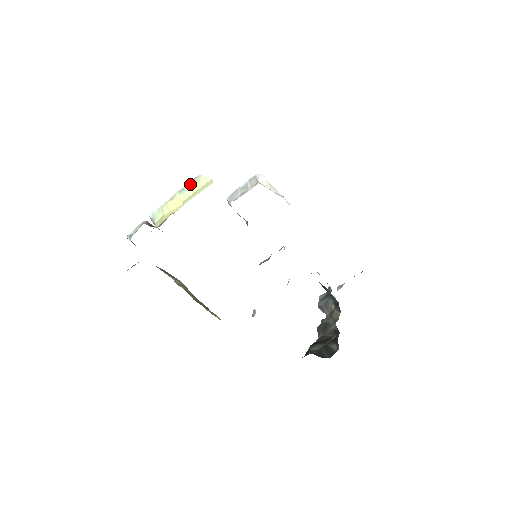
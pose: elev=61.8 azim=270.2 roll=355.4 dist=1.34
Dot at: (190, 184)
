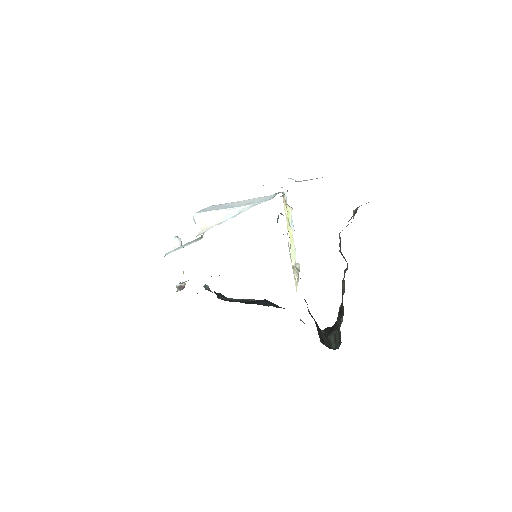
Dot at: occluded
